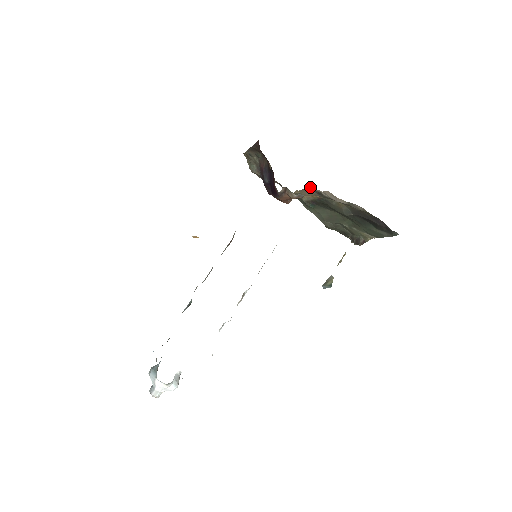
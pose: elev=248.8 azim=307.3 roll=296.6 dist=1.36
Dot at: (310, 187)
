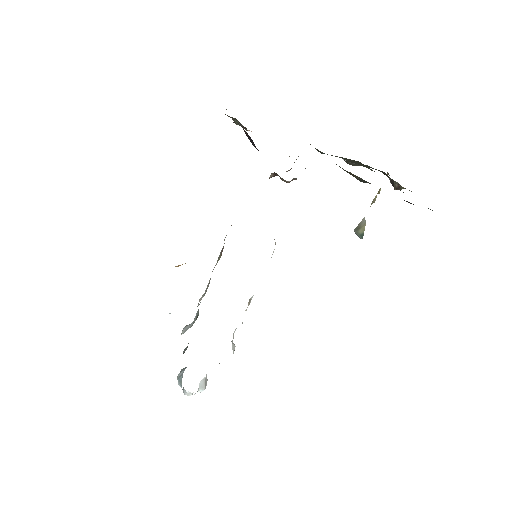
Dot at: occluded
